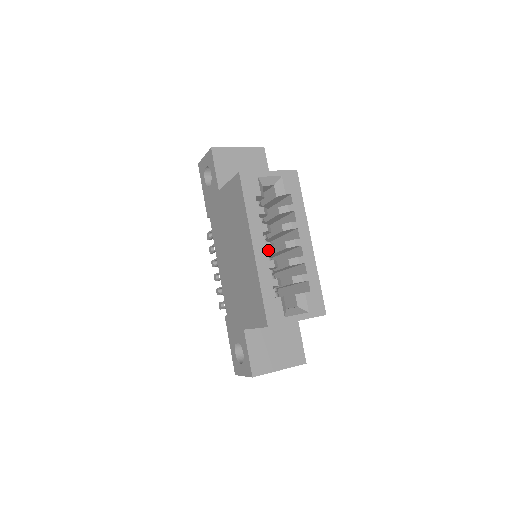
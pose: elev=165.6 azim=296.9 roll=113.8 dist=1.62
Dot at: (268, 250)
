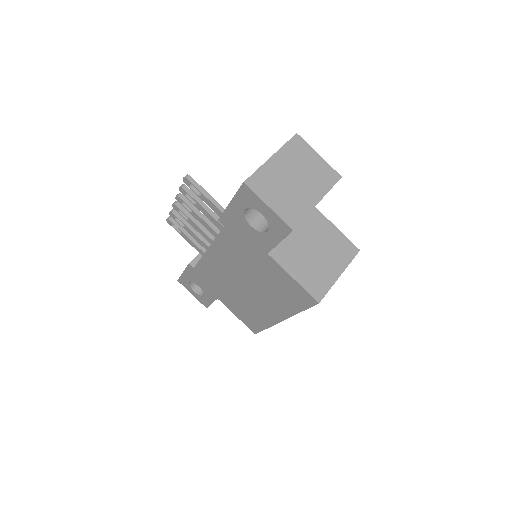
Dot at: occluded
